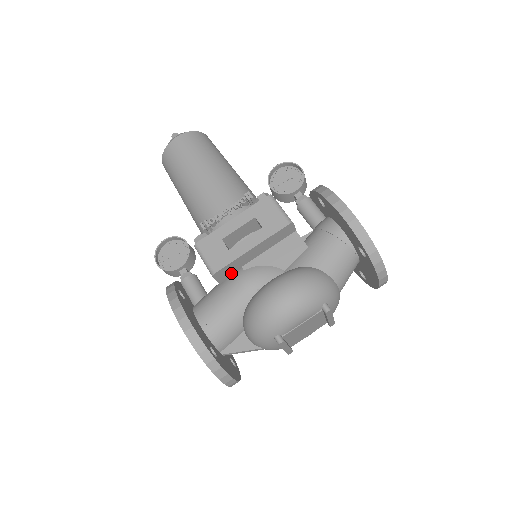
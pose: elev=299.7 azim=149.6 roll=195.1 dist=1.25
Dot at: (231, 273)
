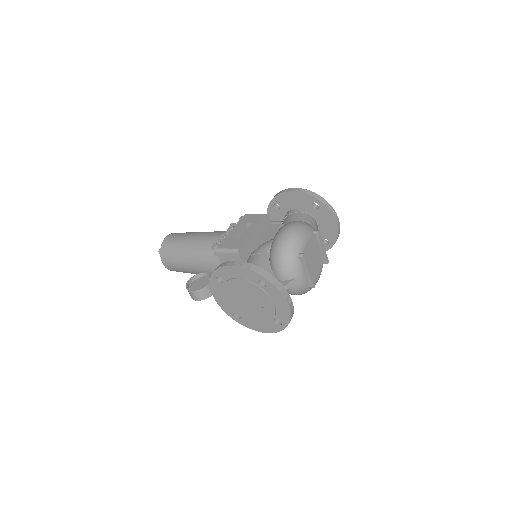
Dot at: (248, 255)
